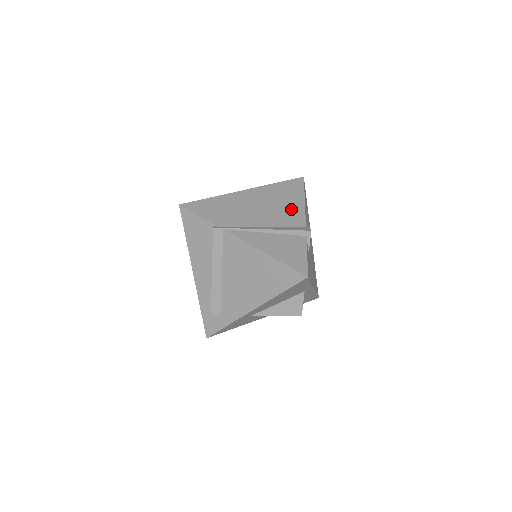
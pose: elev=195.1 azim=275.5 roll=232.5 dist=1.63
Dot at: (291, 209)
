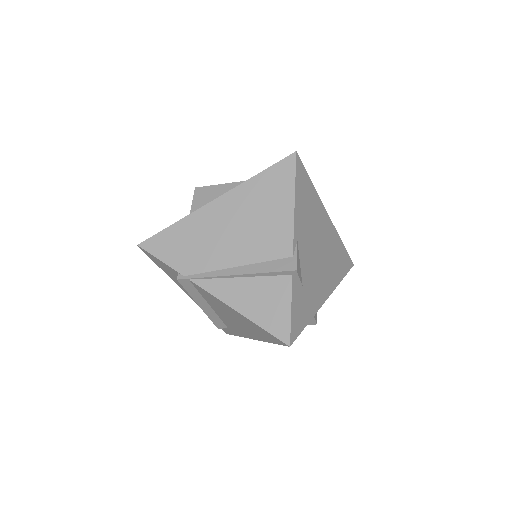
Dot at: (274, 226)
